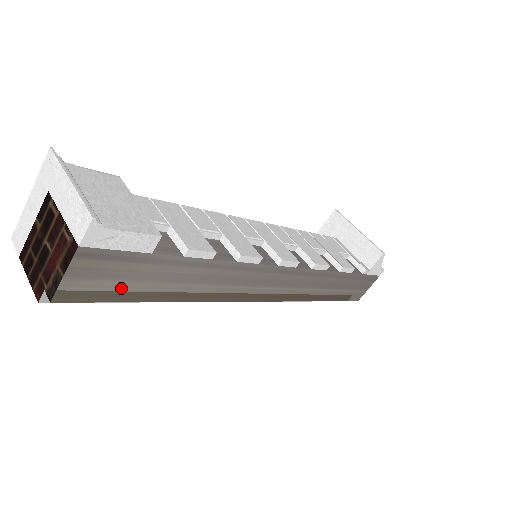
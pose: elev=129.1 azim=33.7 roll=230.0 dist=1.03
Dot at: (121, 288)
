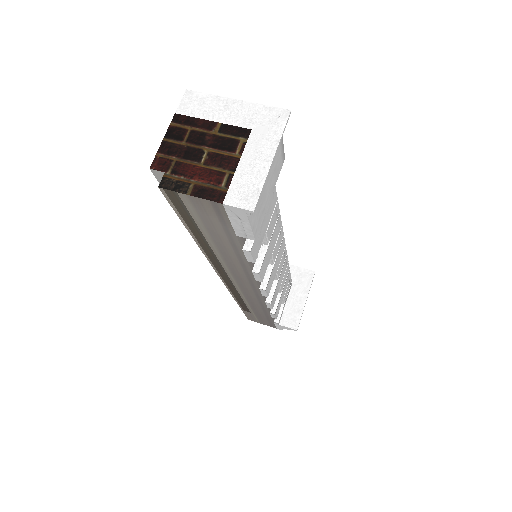
Dot at: (194, 220)
